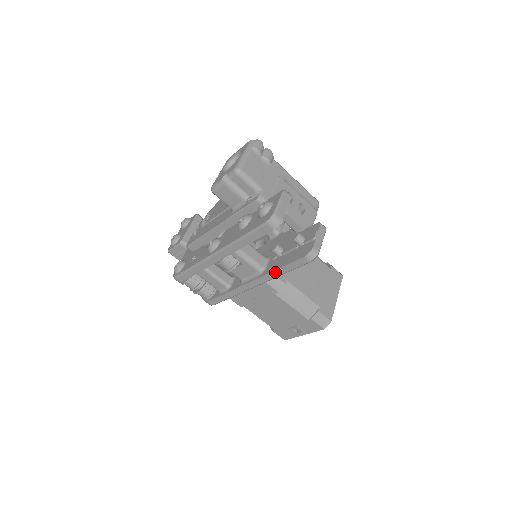
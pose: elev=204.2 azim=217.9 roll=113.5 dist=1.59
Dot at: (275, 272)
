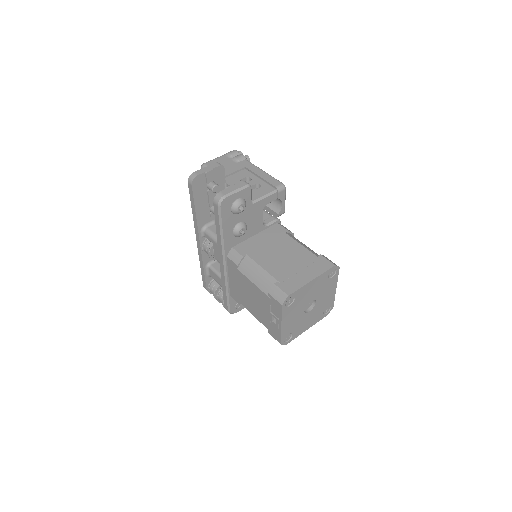
Dot at: (218, 236)
